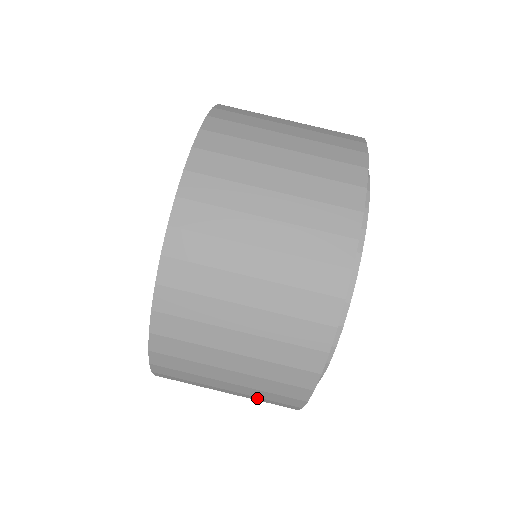
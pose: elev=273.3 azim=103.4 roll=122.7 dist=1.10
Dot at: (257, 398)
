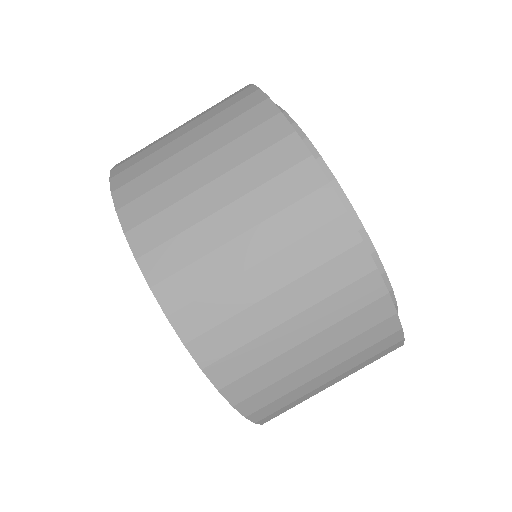
Dot at: occluded
